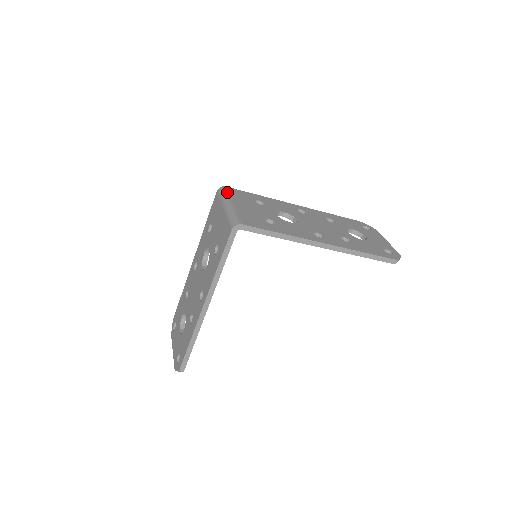
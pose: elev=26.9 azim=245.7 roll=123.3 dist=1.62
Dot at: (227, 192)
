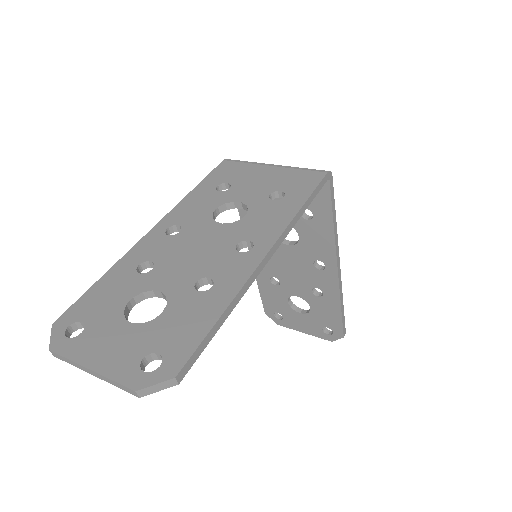
Dot at: occluded
